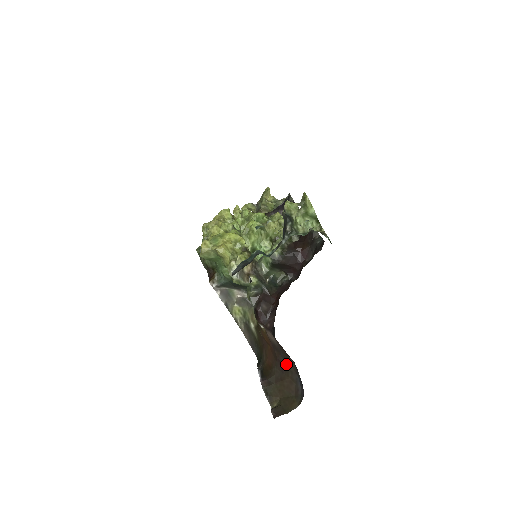
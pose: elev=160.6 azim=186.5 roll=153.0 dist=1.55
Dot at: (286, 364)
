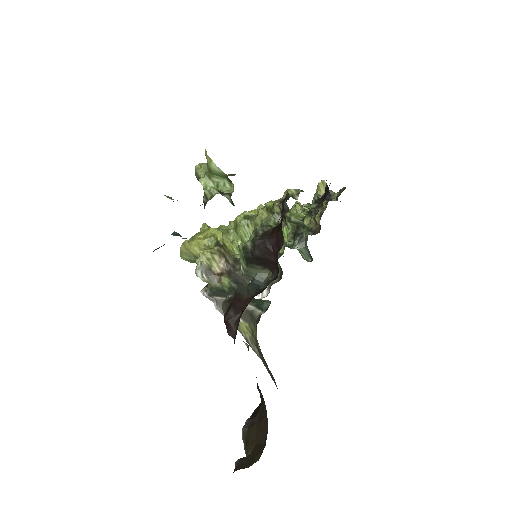
Dot at: (261, 396)
